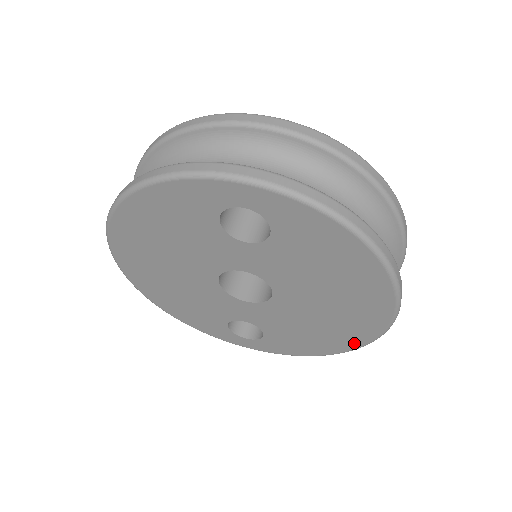
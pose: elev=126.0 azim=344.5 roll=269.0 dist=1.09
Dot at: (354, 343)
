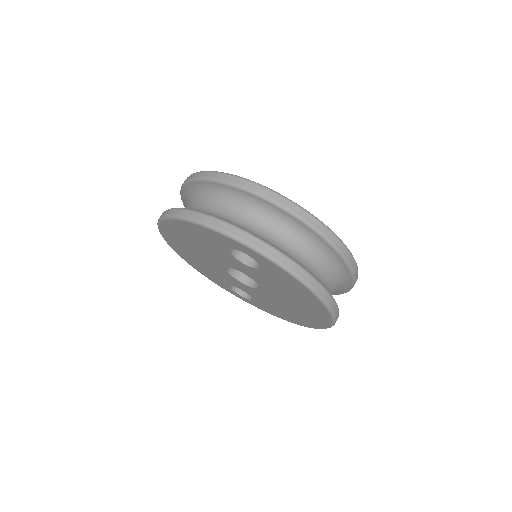
Dot at: (308, 325)
